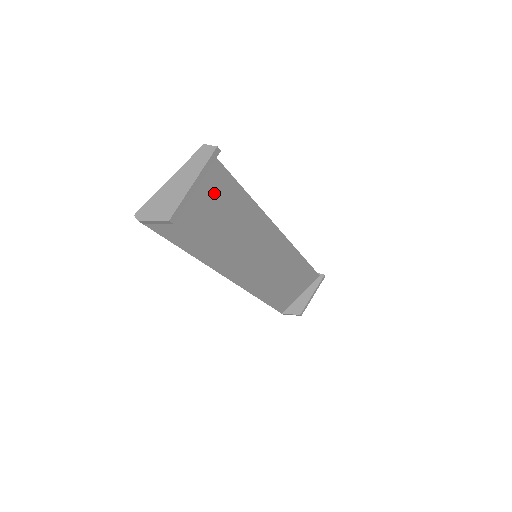
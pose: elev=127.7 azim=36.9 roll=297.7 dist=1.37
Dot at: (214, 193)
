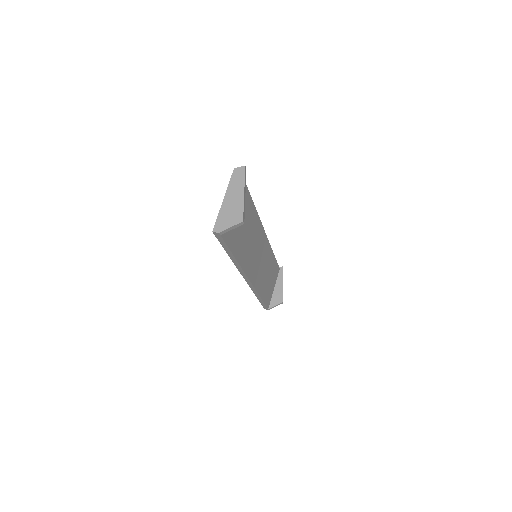
Dot at: occluded
